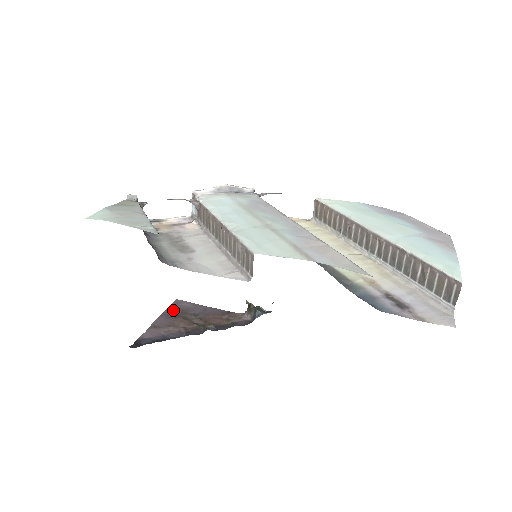
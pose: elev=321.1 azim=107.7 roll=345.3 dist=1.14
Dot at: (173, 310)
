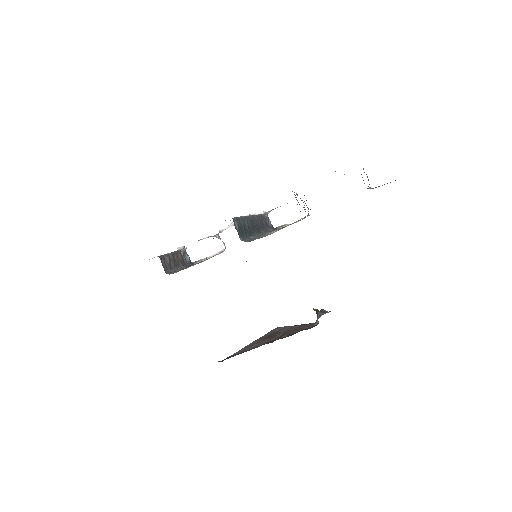
Dot at: (268, 334)
